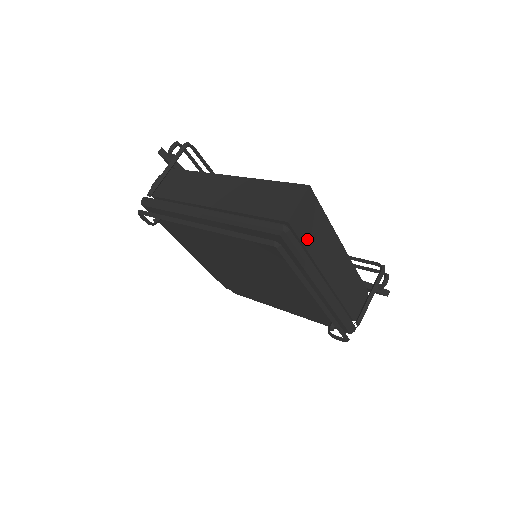
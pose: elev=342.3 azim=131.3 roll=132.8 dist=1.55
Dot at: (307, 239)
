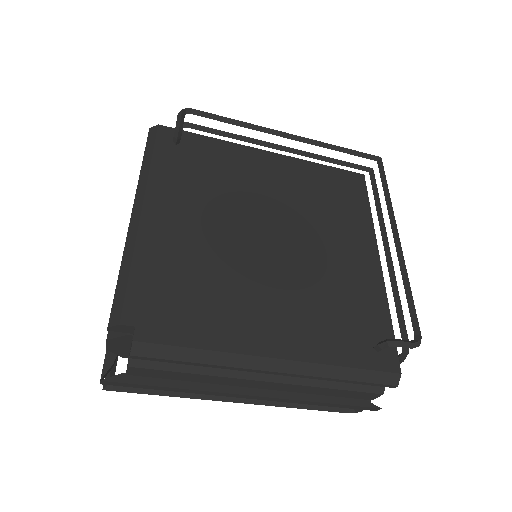
Dot at: occluded
